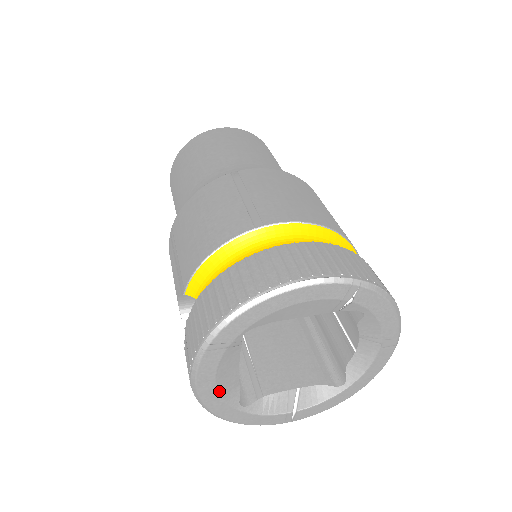
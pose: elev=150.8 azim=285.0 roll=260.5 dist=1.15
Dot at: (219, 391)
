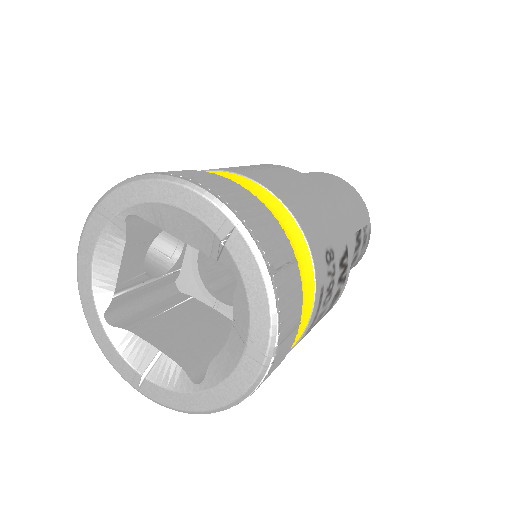
Dot at: (92, 276)
